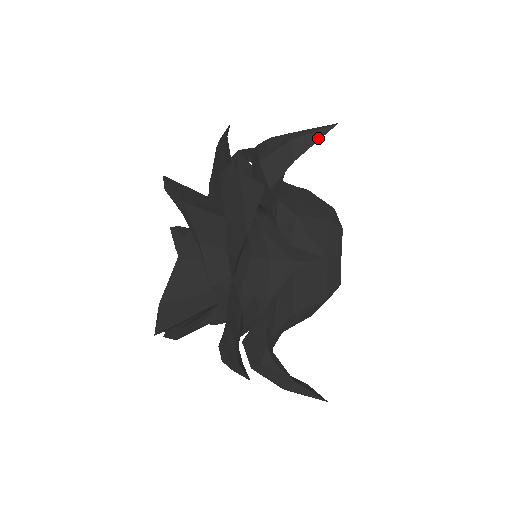
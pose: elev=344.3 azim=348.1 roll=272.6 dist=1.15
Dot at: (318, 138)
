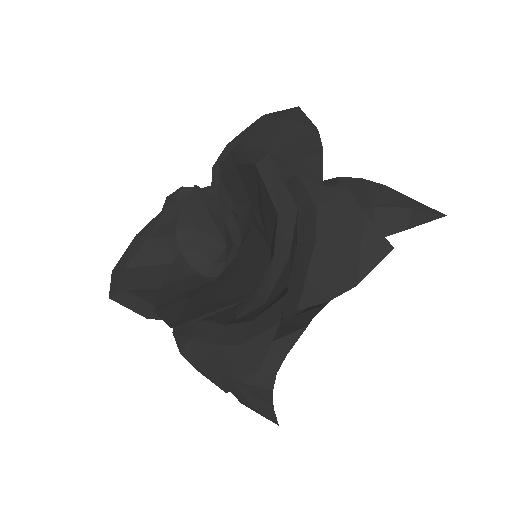
Dot at: (430, 219)
